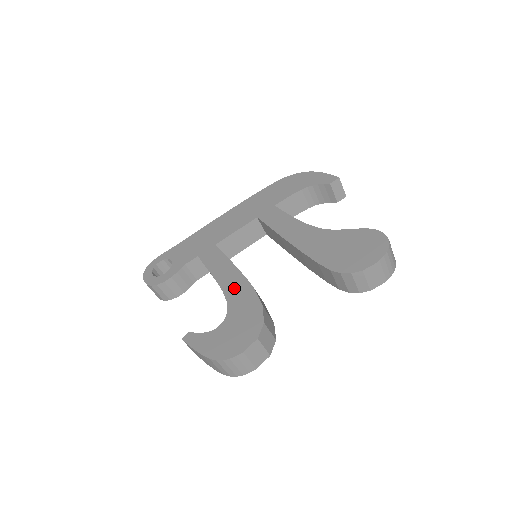
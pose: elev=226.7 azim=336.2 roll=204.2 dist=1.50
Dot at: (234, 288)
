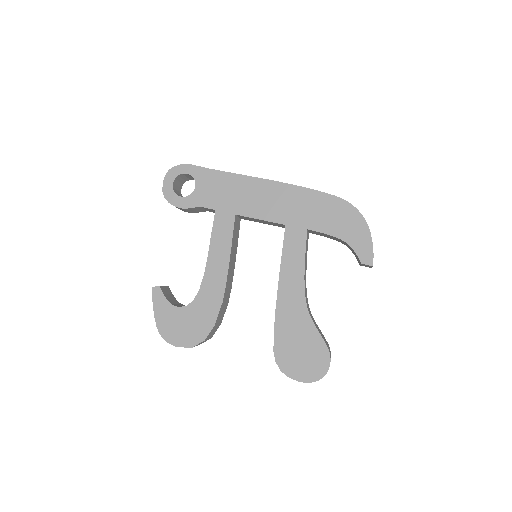
Dot at: (212, 285)
